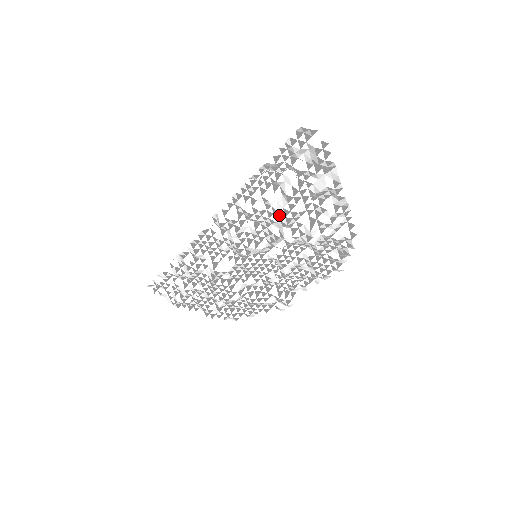
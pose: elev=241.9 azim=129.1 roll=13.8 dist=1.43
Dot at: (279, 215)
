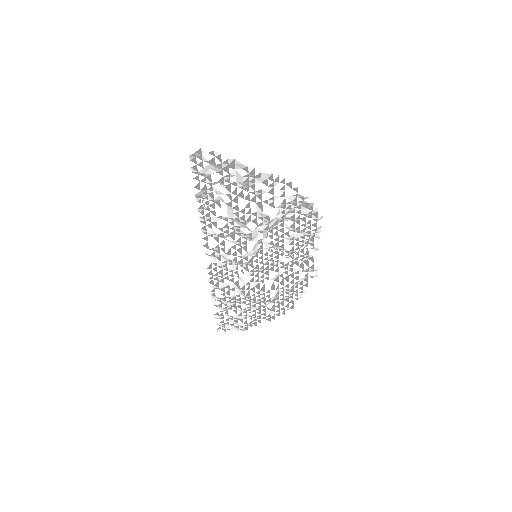
Dot at: (235, 220)
